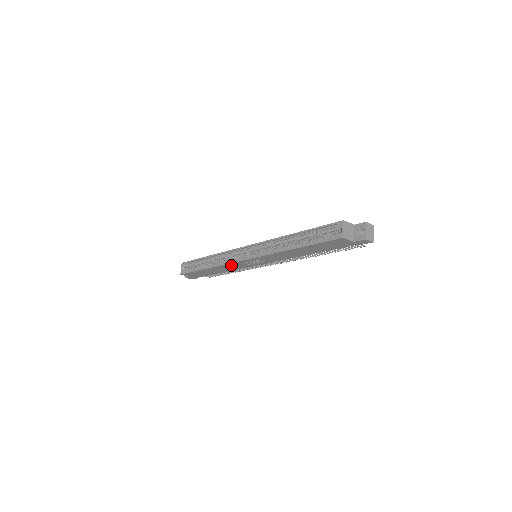
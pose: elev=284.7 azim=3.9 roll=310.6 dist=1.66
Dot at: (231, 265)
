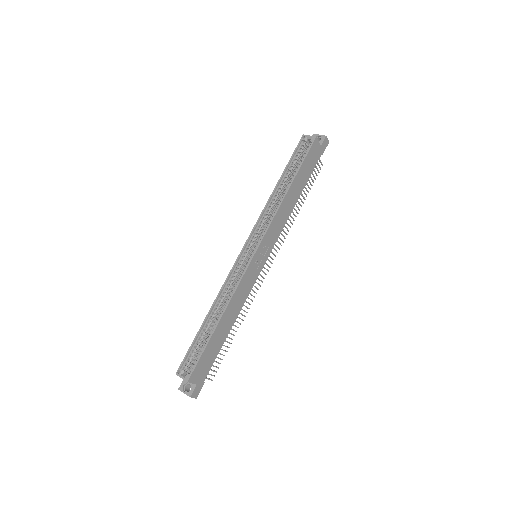
Dot at: (242, 285)
